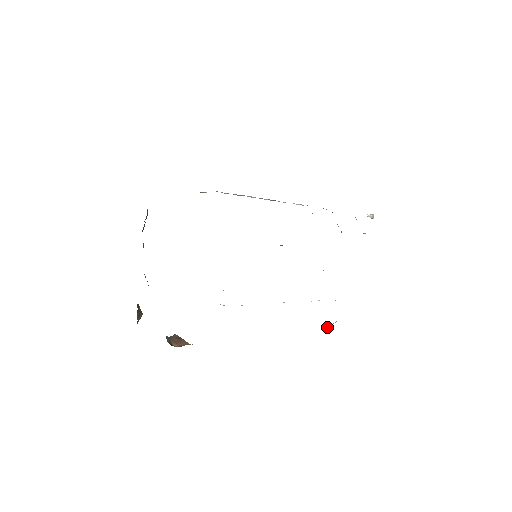
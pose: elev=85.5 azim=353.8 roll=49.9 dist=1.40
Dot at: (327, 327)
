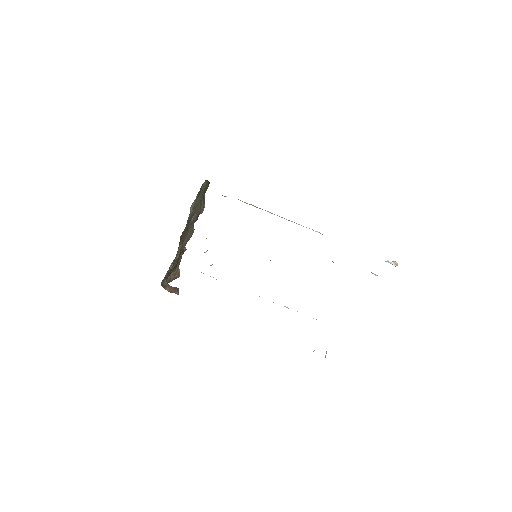
Dot at: occluded
